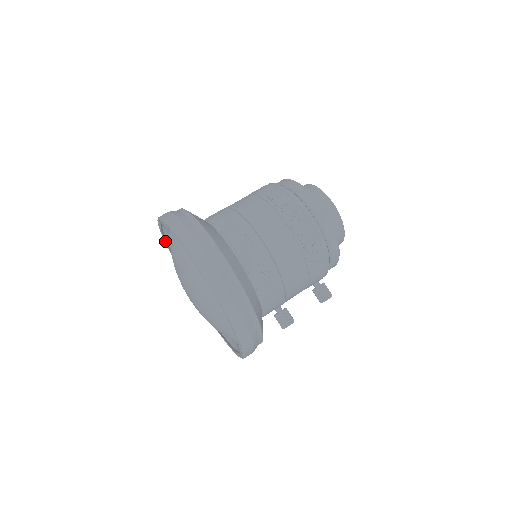
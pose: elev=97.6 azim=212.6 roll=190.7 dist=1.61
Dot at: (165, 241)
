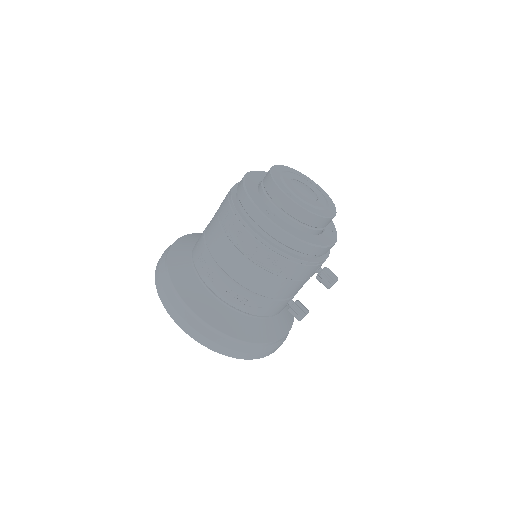
Dot at: occluded
